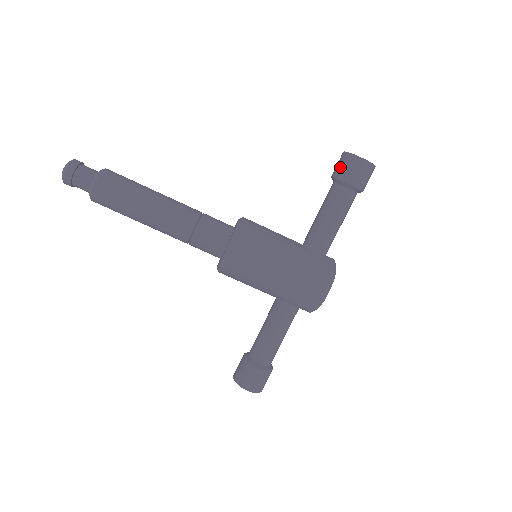
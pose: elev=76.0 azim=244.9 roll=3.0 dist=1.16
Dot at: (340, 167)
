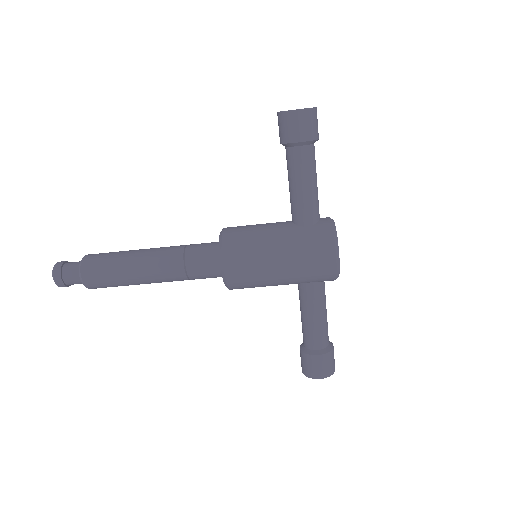
Dot at: (281, 130)
